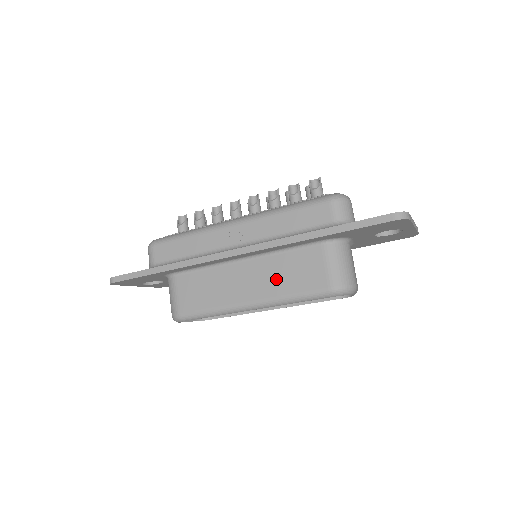
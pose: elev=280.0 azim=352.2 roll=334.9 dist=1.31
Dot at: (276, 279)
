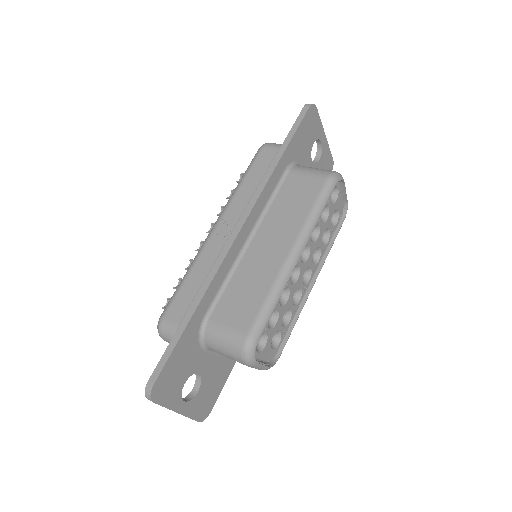
Dot at: (288, 218)
